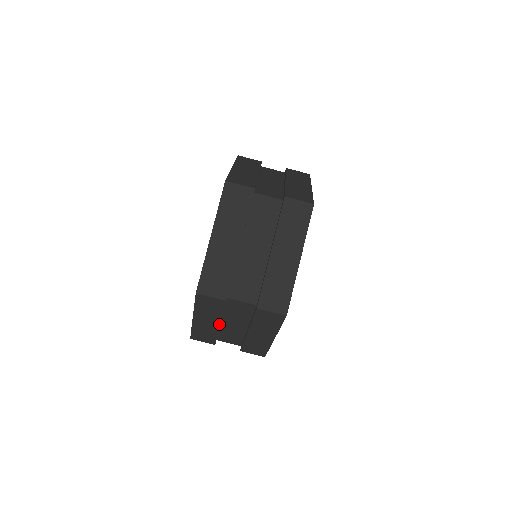
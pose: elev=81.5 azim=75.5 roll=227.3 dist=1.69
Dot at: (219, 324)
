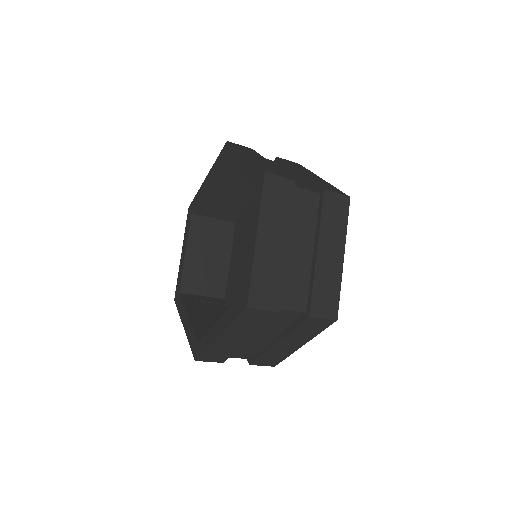
Dot at: occluded
